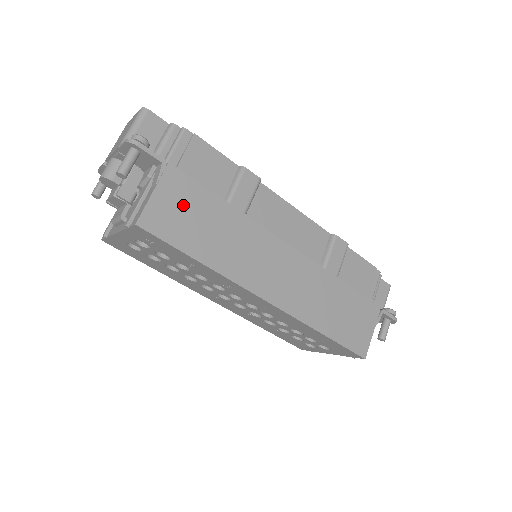
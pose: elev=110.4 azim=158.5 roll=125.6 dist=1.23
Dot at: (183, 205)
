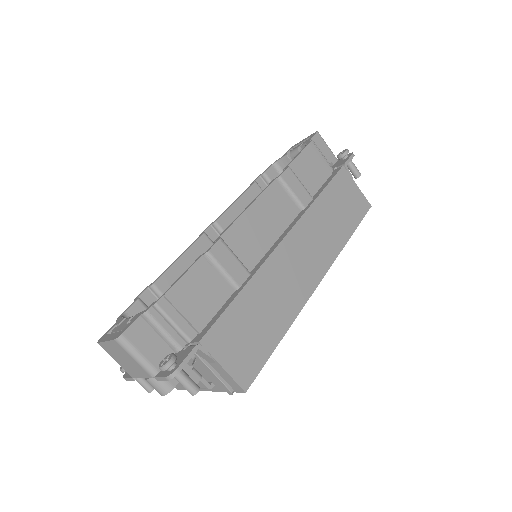
Dot at: (237, 339)
